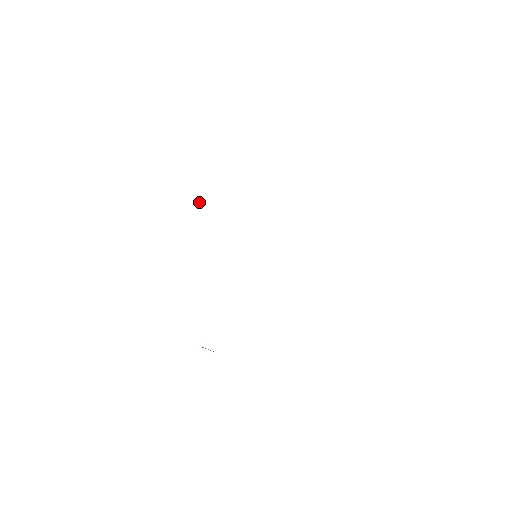
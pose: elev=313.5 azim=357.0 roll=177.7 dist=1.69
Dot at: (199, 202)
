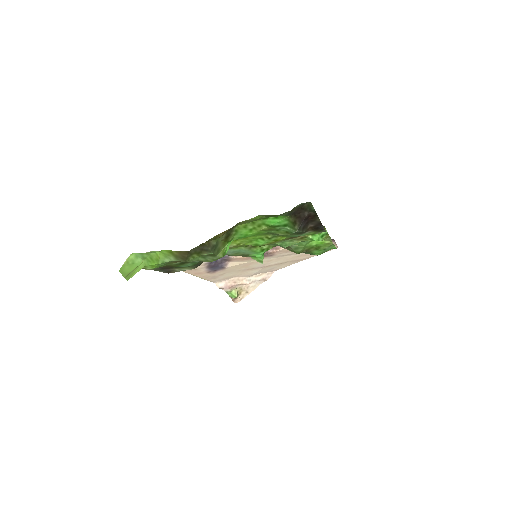
Dot at: (231, 297)
